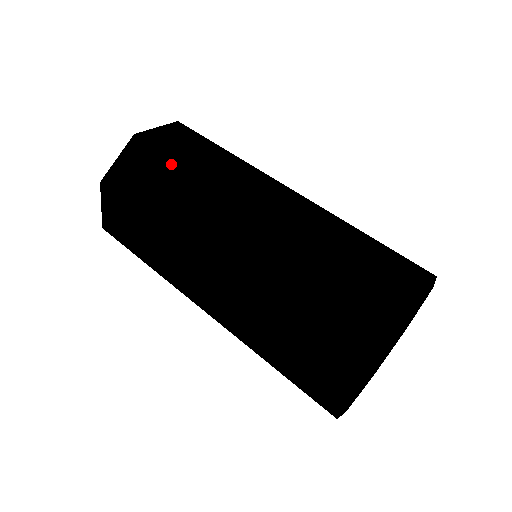
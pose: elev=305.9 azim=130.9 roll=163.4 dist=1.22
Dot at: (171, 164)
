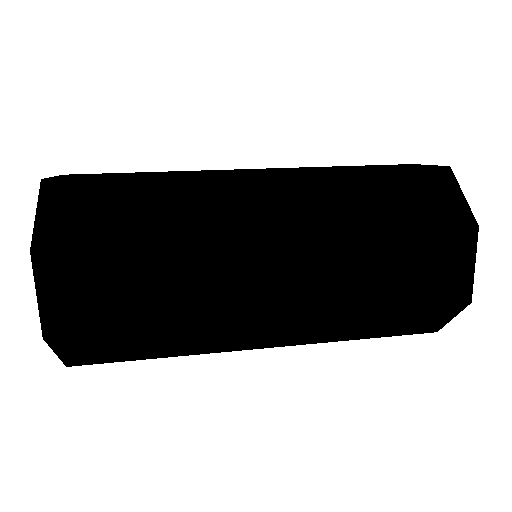
Dot at: (135, 172)
